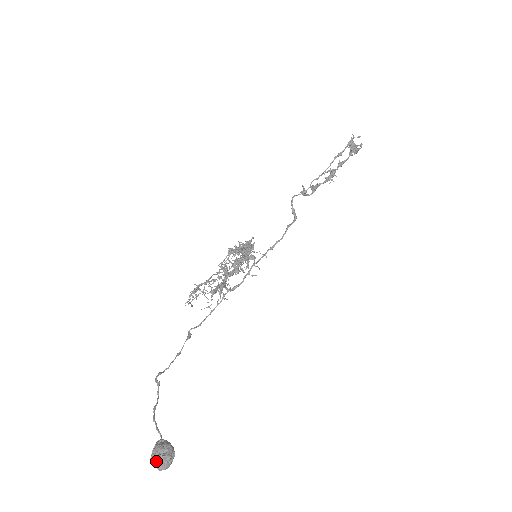
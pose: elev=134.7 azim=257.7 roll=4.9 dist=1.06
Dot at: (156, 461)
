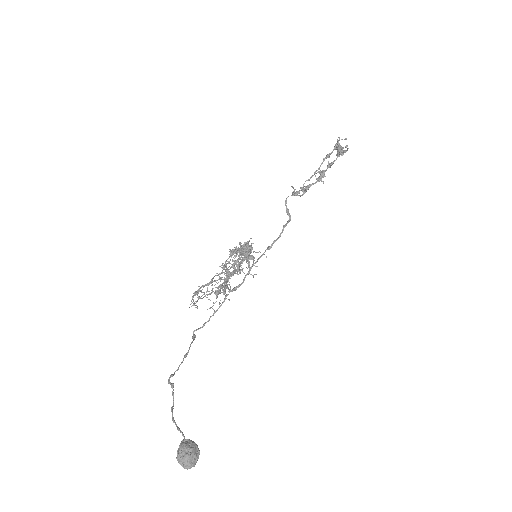
Dot at: (183, 460)
